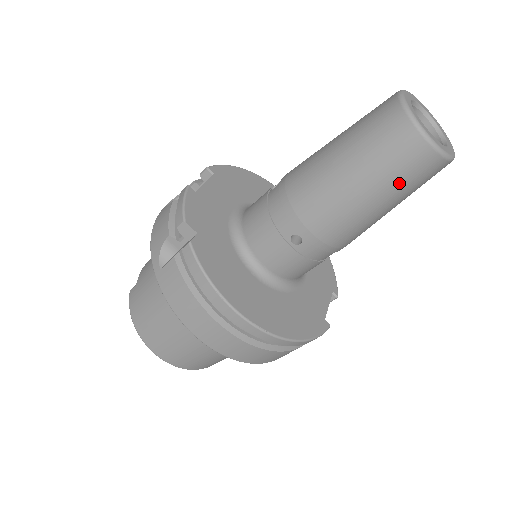
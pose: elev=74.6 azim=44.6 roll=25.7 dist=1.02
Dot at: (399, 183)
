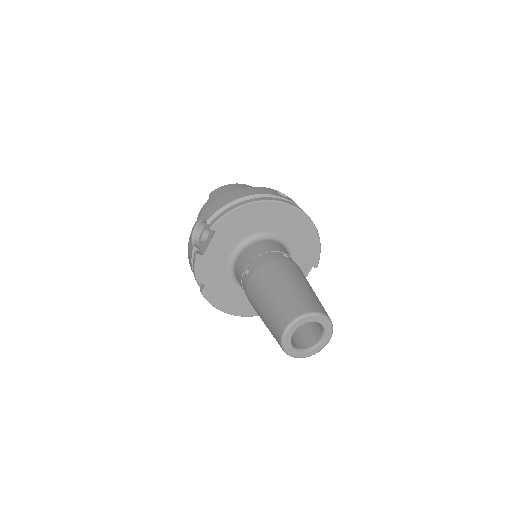
Dot at: occluded
